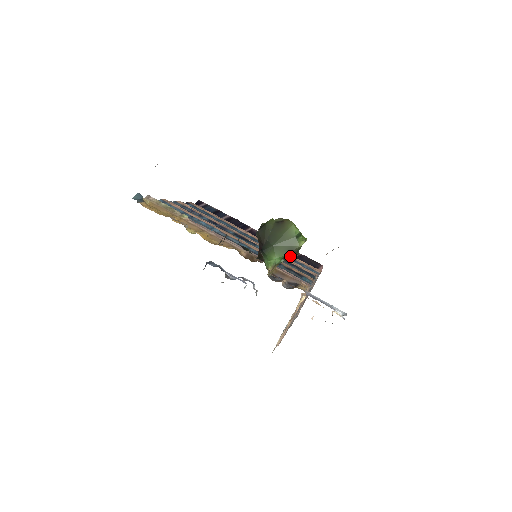
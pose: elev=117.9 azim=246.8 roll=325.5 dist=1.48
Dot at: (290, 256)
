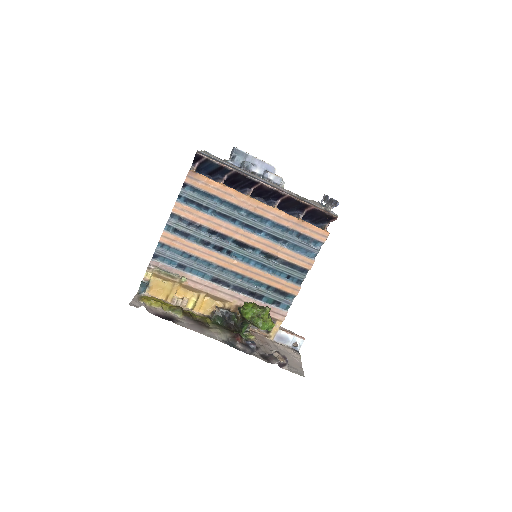
Dot at: occluded
